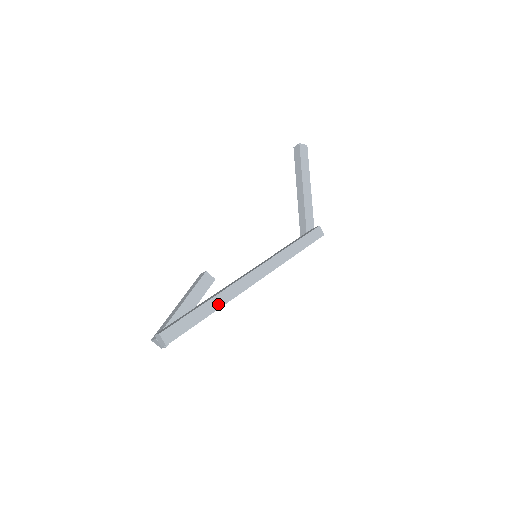
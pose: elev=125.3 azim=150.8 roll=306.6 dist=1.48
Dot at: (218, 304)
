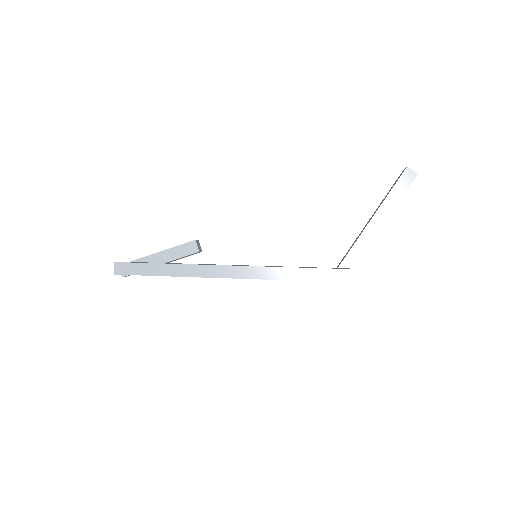
Dot at: (178, 272)
